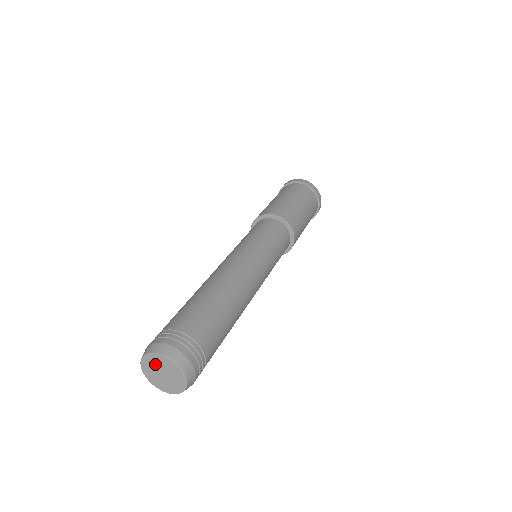
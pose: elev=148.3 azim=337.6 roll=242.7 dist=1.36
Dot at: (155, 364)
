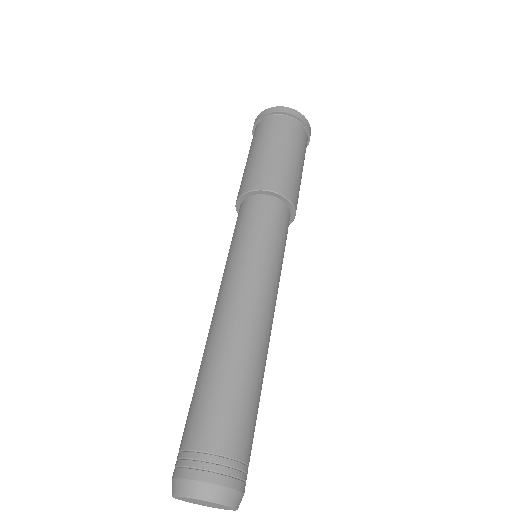
Dot at: (188, 500)
